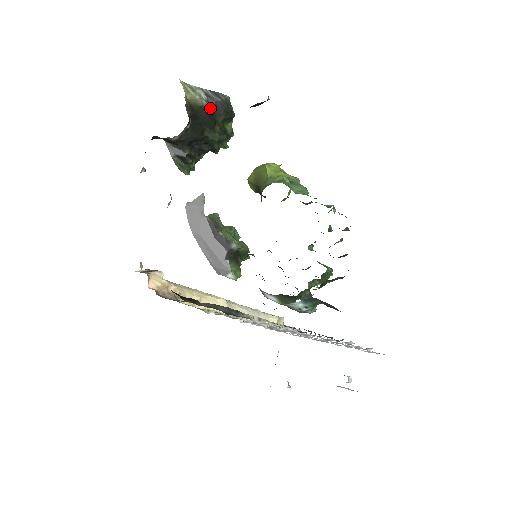
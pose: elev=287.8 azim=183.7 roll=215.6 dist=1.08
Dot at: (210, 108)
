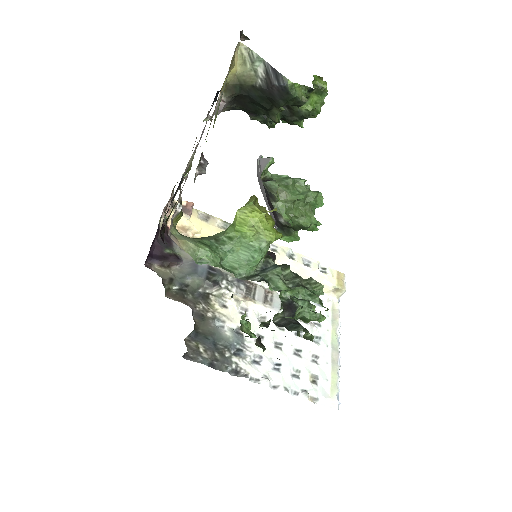
Dot at: (264, 90)
